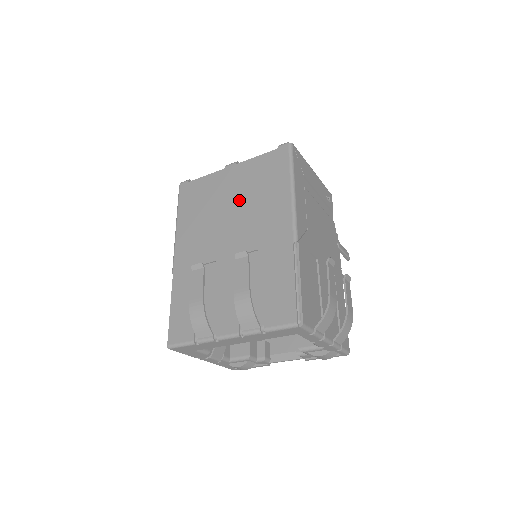
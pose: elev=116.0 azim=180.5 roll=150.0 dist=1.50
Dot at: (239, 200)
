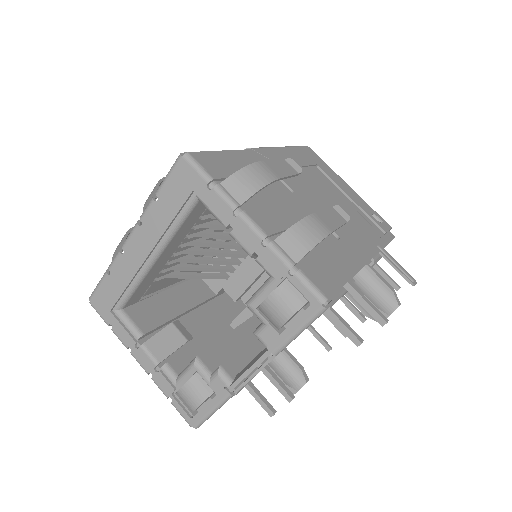
Dot at: occluded
